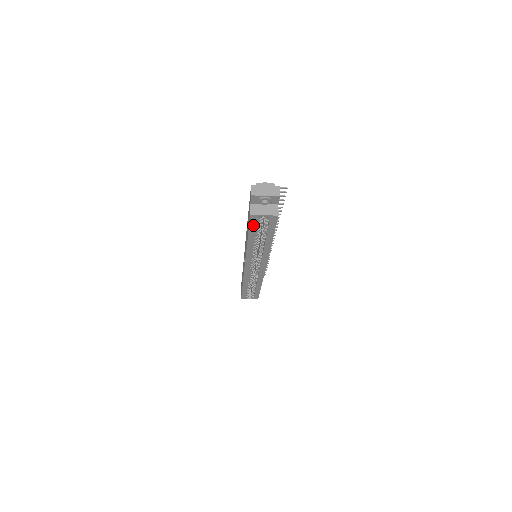
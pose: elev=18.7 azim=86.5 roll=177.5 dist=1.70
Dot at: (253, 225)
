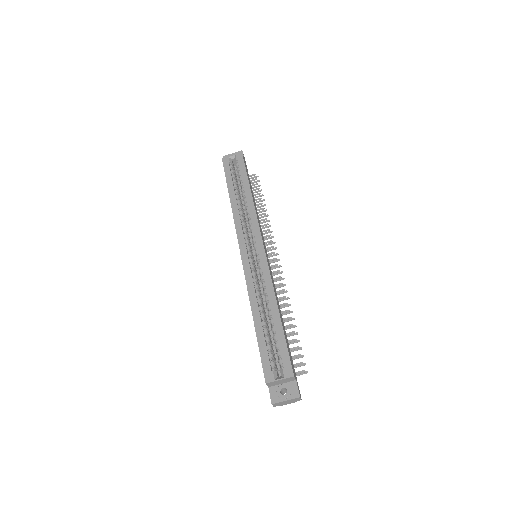
Dot at: (227, 171)
